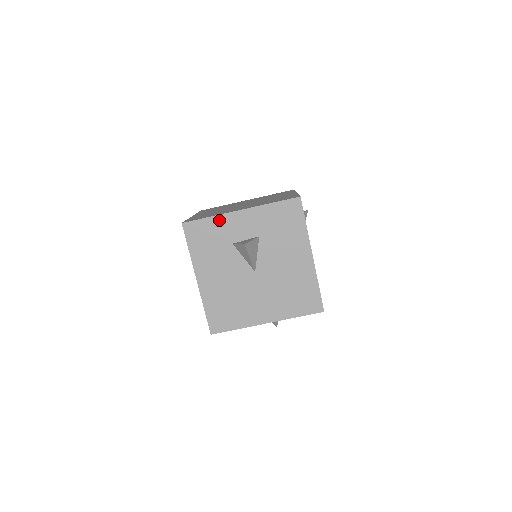
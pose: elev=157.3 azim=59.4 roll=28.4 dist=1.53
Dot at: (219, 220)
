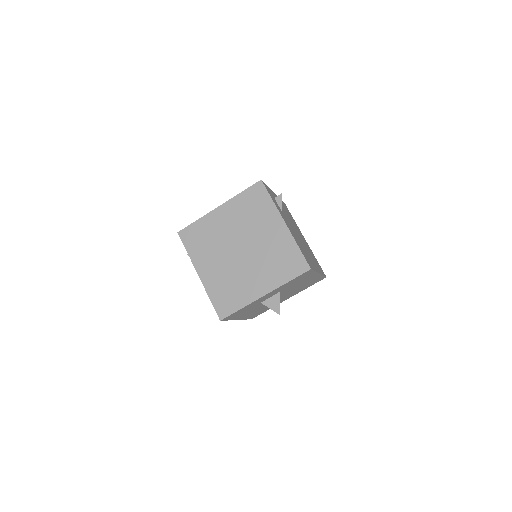
Dot at: (249, 305)
